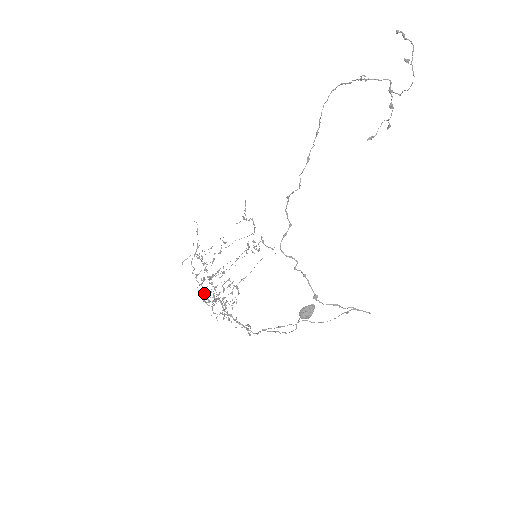
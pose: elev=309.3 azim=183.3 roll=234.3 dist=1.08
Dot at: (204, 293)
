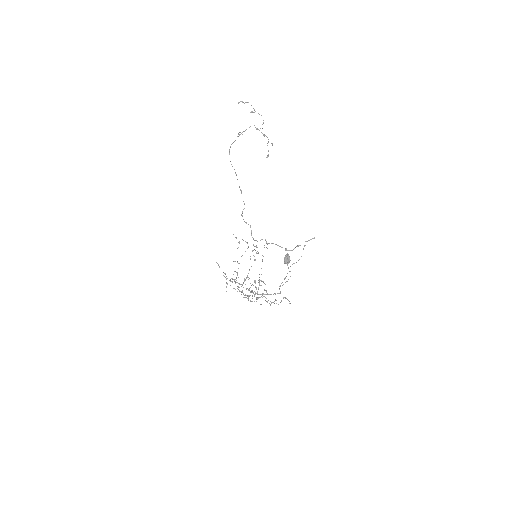
Dot at: (245, 295)
